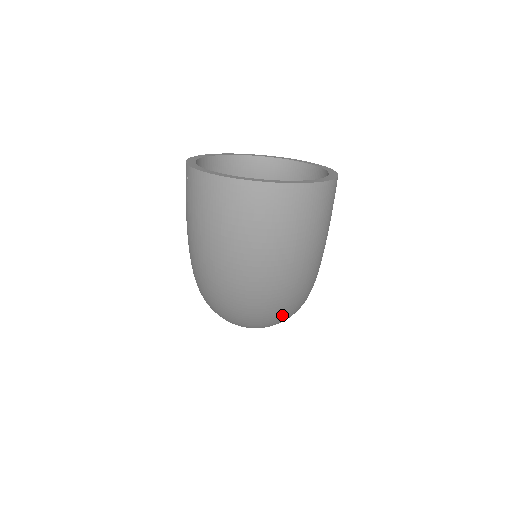
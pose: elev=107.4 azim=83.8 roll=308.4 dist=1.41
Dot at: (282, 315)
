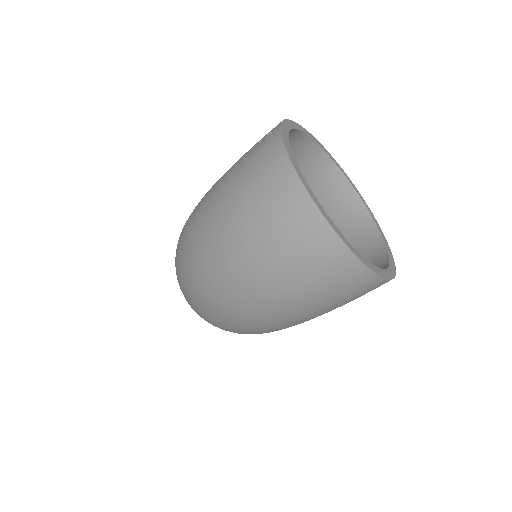
Dot at: (222, 327)
